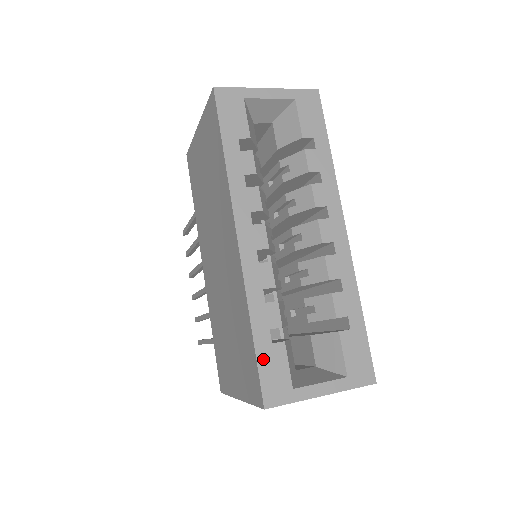
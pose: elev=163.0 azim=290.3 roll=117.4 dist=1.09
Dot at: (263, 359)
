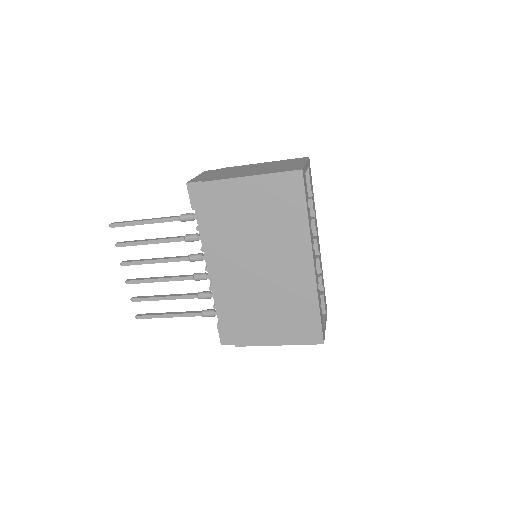
Dot at: occluded
